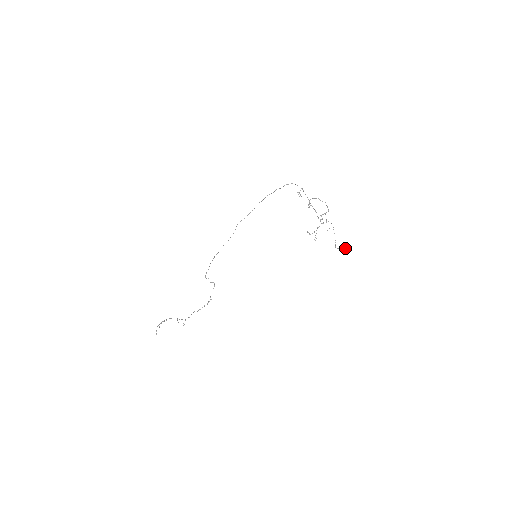
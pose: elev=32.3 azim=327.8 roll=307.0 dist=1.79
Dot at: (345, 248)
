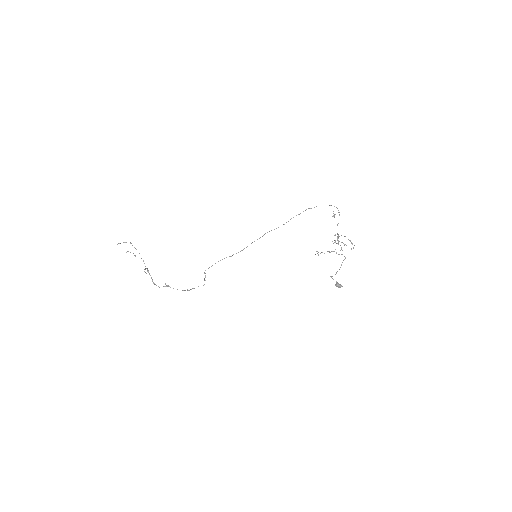
Dot at: occluded
